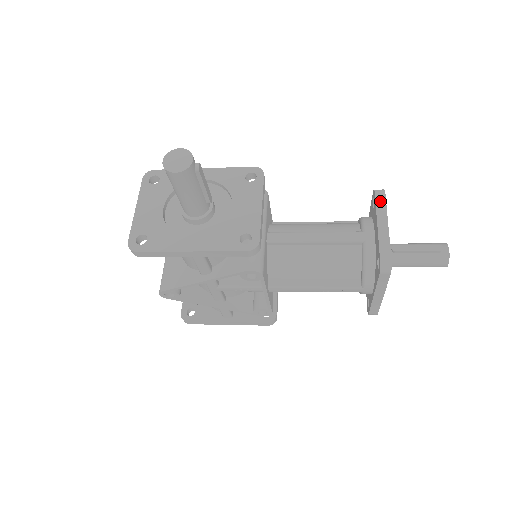
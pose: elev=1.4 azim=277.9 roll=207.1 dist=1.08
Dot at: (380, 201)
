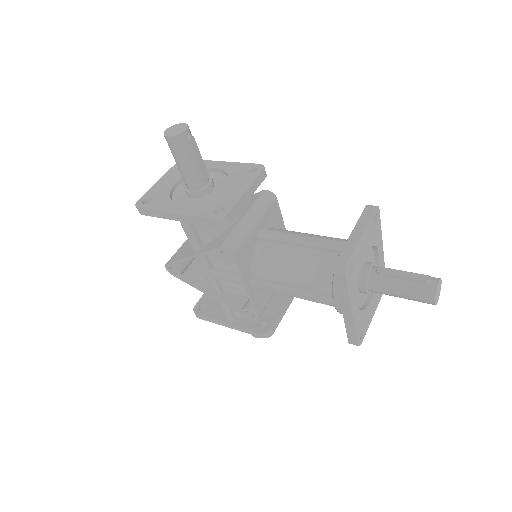
Dot at: (366, 213)
